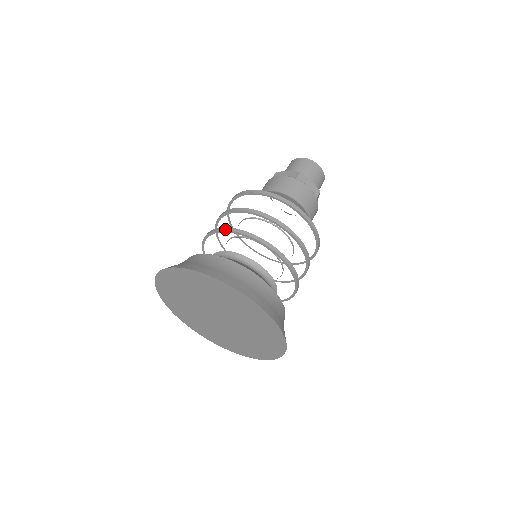
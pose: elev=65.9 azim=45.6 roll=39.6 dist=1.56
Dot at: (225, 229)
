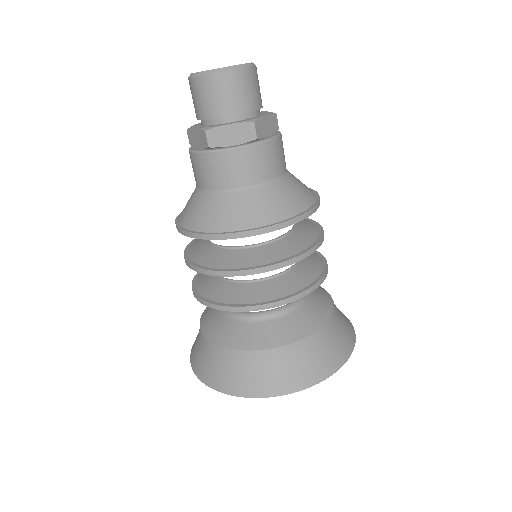
Dot at: occluded
